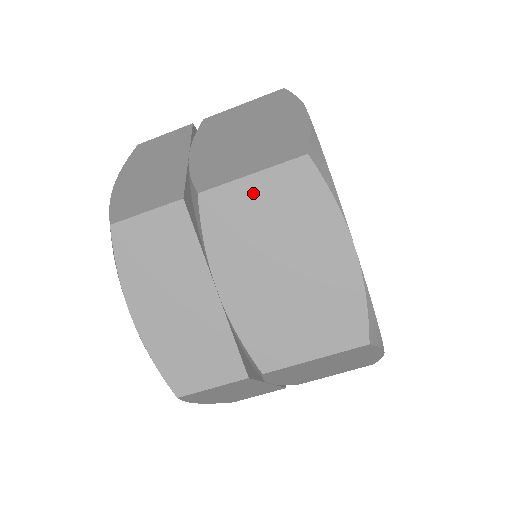
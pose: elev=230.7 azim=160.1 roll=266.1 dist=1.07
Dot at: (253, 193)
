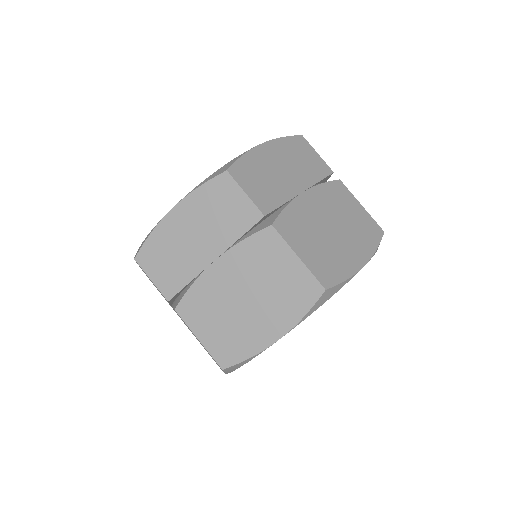
Dot at: (287, 263)
